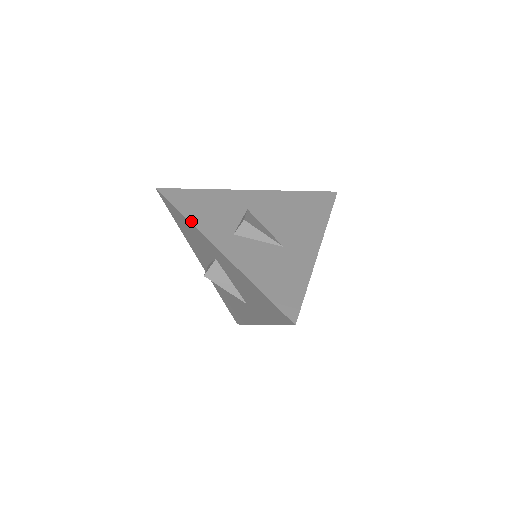
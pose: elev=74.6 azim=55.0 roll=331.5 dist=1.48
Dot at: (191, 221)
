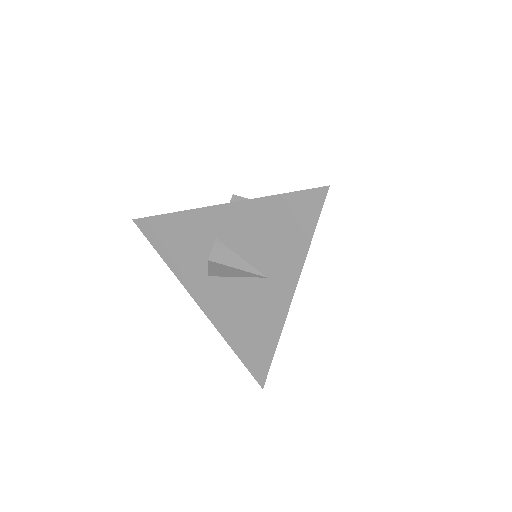
Dot at: (179, 211)
